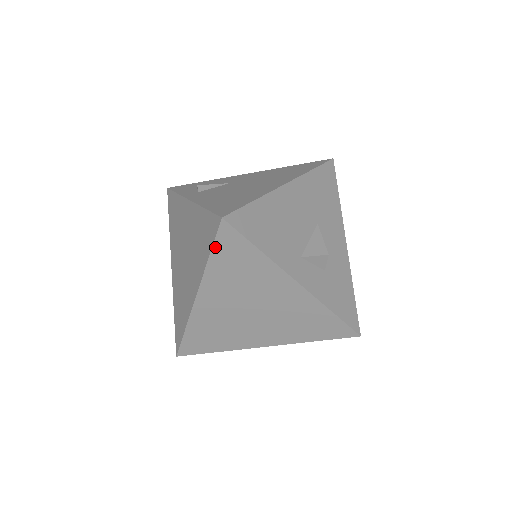
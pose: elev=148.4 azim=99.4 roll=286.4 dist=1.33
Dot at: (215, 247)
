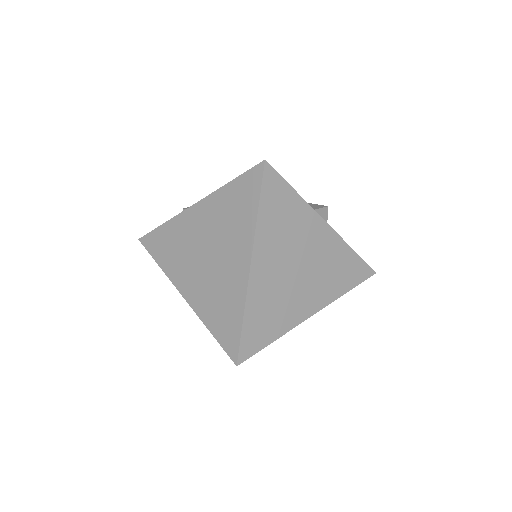
Dot at: (262, 195)
